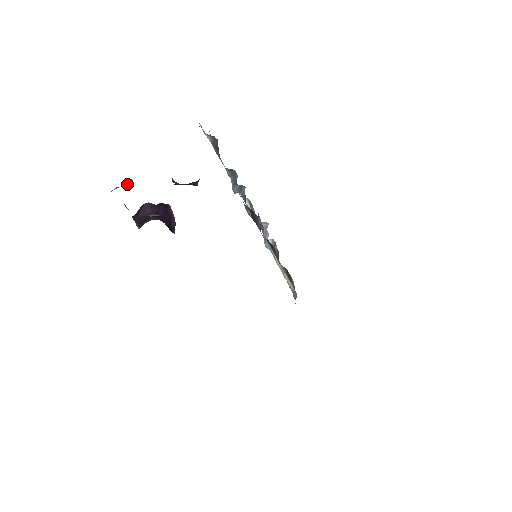
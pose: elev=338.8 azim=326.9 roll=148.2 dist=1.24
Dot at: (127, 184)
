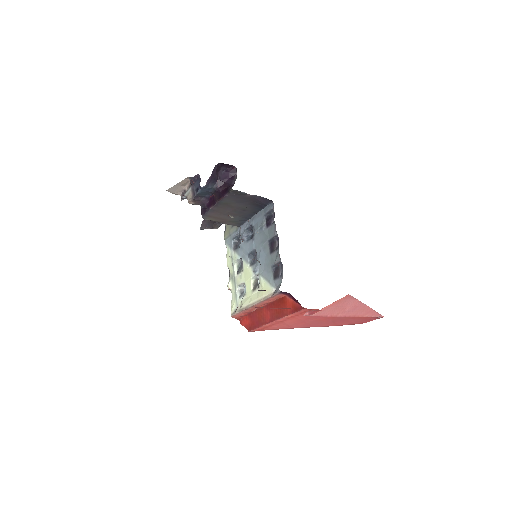
Dot at: occluded
